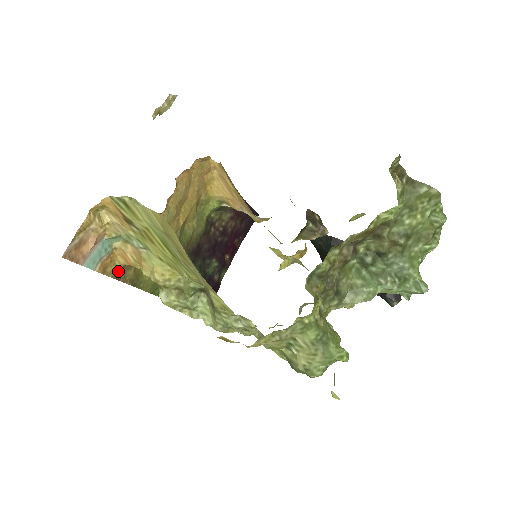
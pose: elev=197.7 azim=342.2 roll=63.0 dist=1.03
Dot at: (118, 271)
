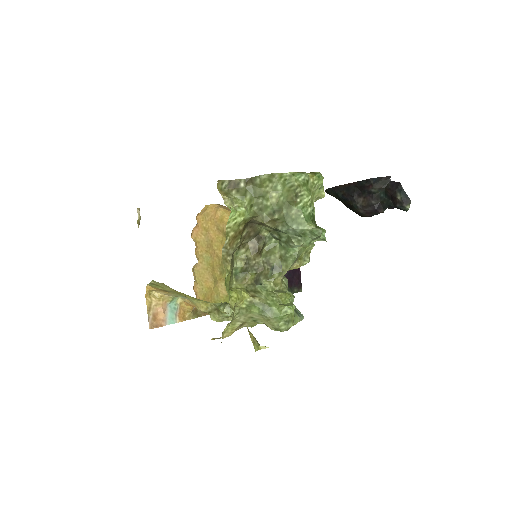
Dot at: (194, 313)
